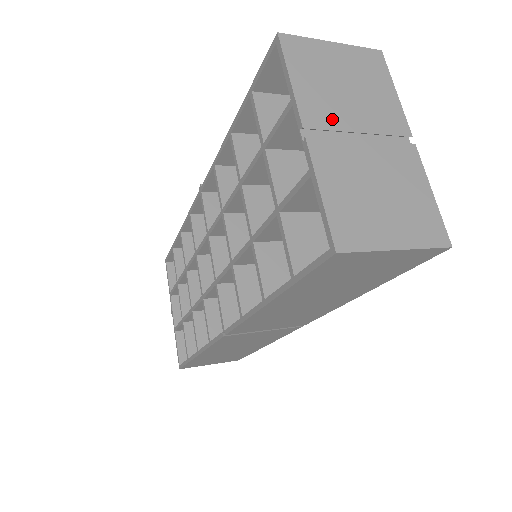
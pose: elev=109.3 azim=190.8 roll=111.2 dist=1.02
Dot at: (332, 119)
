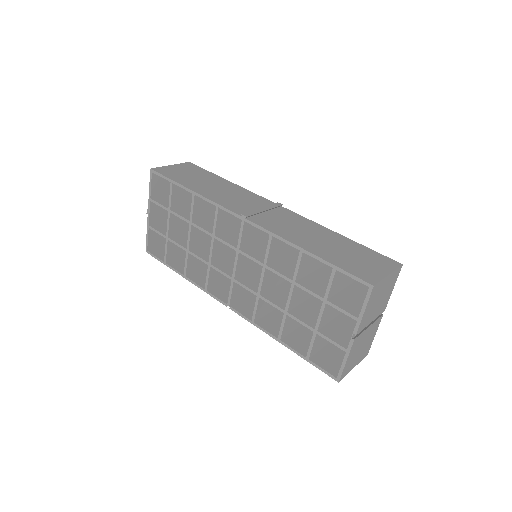
Dot at: (366, 323)
